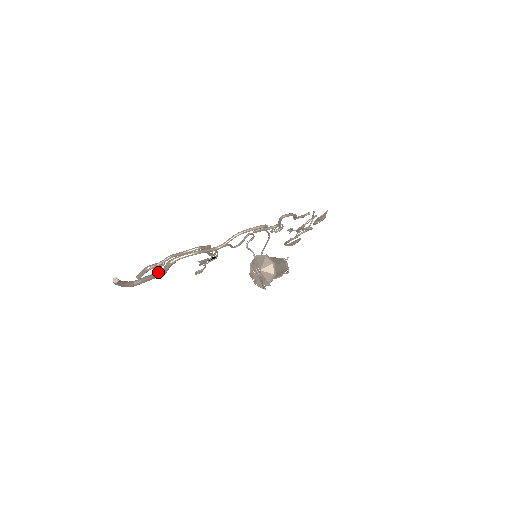
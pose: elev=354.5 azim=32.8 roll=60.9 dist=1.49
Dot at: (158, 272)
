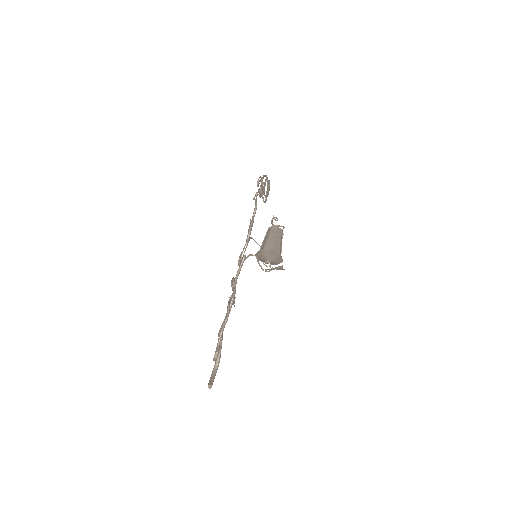
Dot at: occluded
